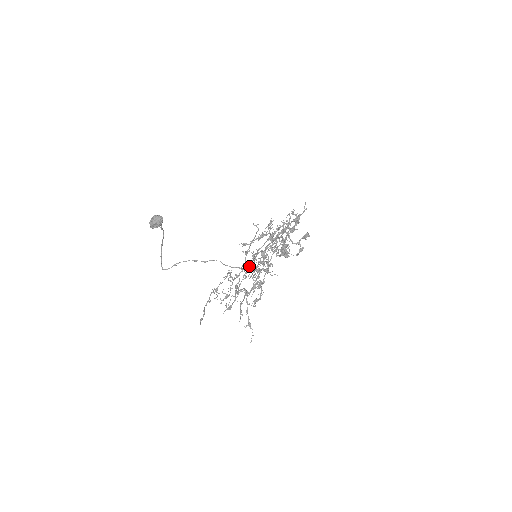
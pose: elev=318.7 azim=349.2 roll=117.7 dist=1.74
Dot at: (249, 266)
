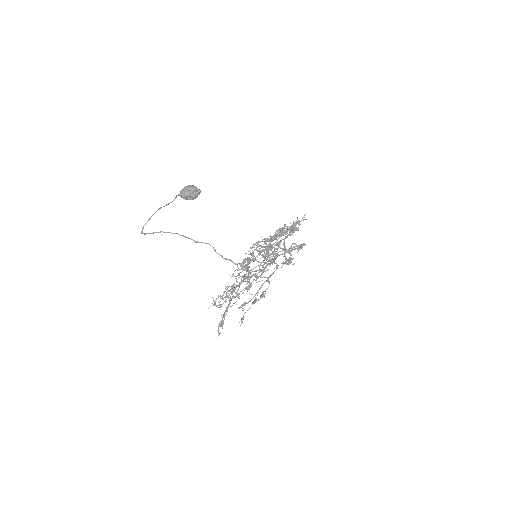
Dot at: (262, 272)
